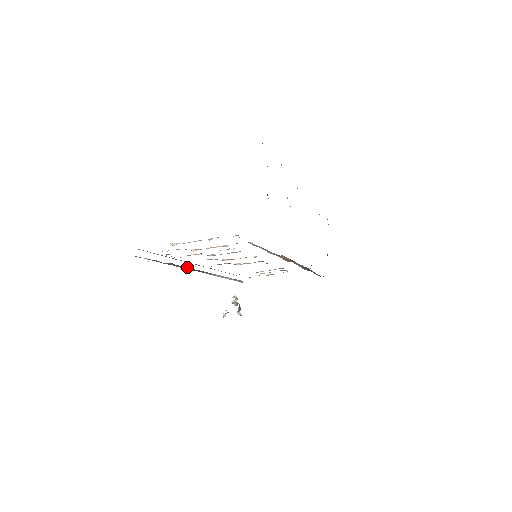
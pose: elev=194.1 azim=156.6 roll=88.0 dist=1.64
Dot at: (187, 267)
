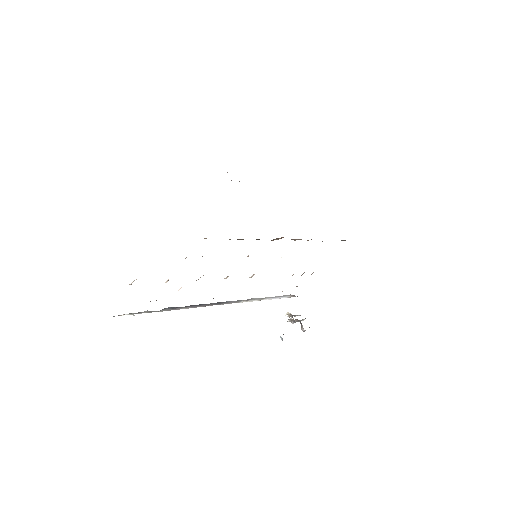
Dot at: (195, 305)
